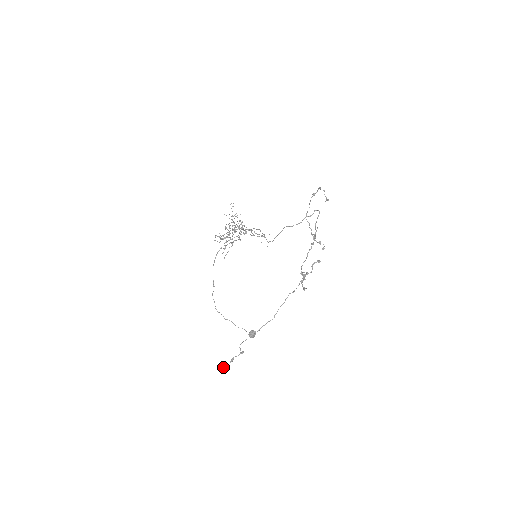
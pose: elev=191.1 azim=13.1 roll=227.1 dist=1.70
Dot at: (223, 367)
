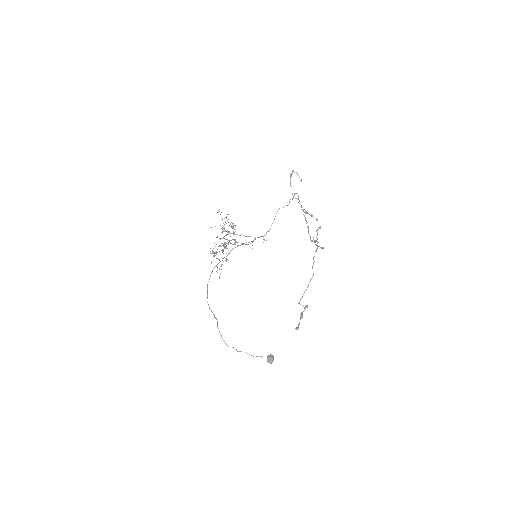
Dot at: (295, 328)
